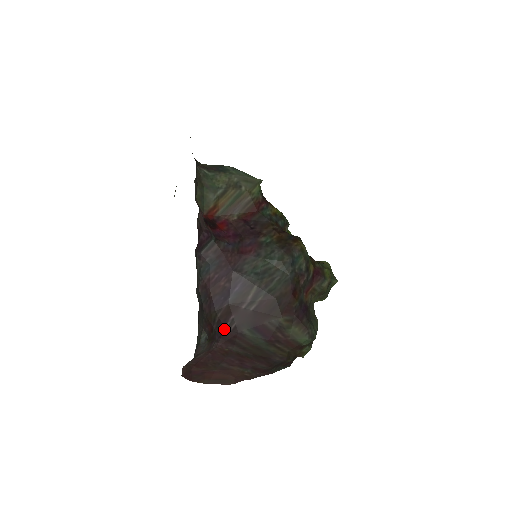
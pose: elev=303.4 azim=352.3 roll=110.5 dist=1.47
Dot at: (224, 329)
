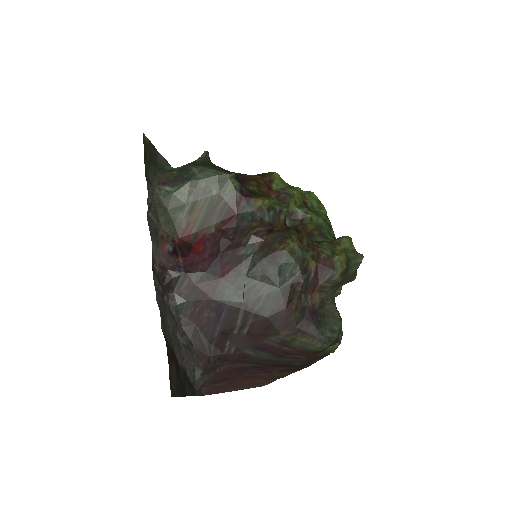
Dot at: (224, 354)
